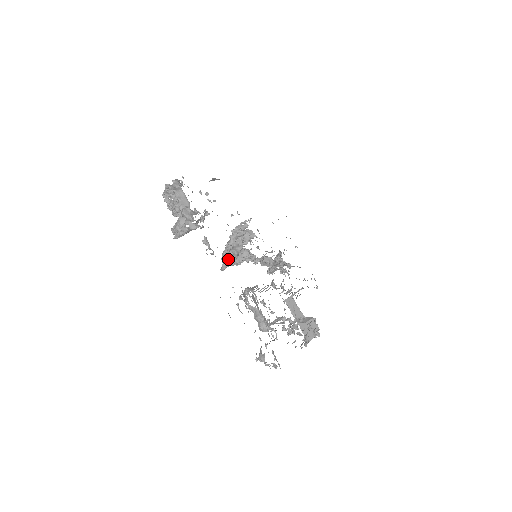
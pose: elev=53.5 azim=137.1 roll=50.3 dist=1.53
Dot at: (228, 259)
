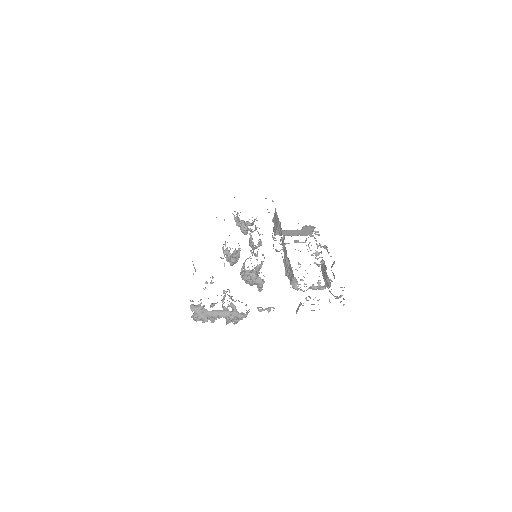
Dot at: (259, 285)
